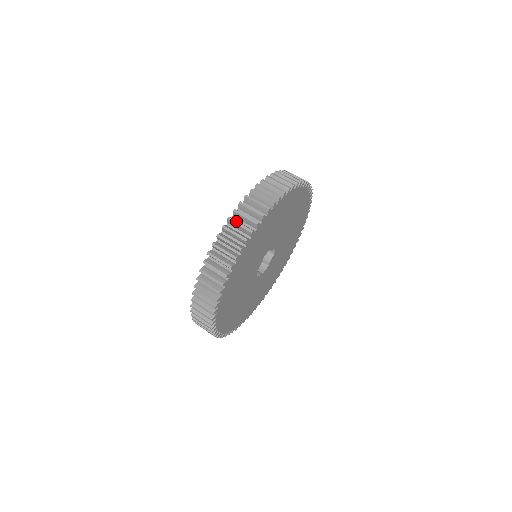
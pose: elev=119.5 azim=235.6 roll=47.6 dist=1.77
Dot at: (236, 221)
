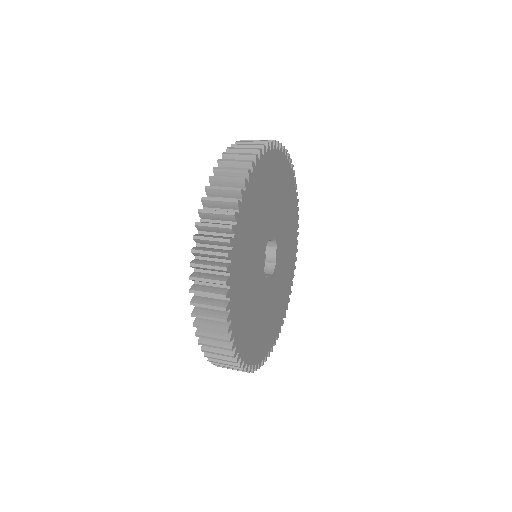
Dot at: occluded
